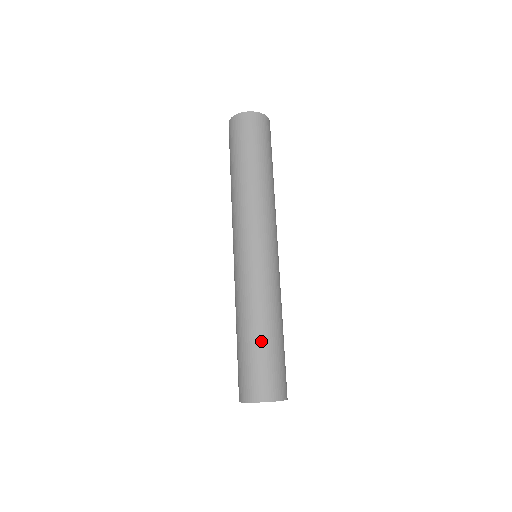
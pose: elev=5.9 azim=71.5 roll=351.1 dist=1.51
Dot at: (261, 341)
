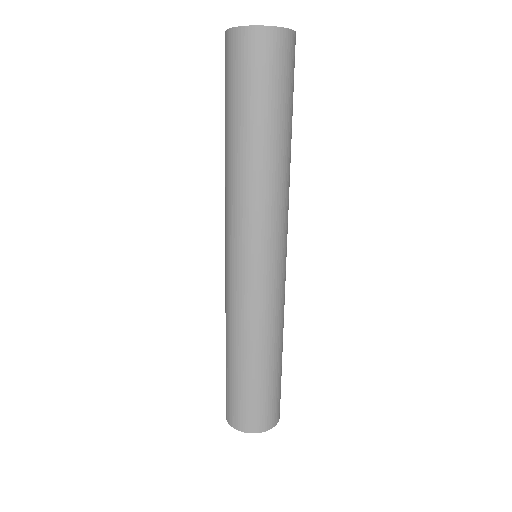
Dot at: (249, 374)
